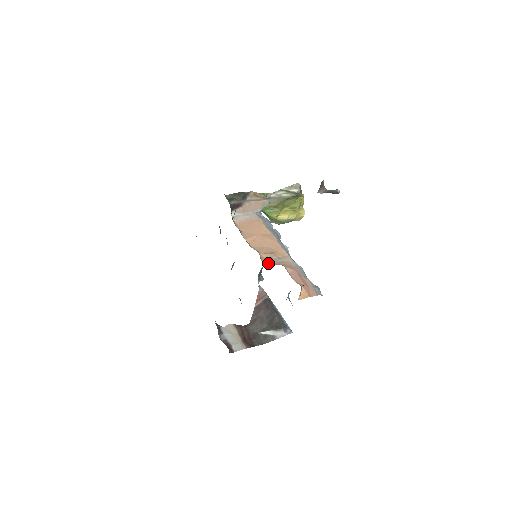
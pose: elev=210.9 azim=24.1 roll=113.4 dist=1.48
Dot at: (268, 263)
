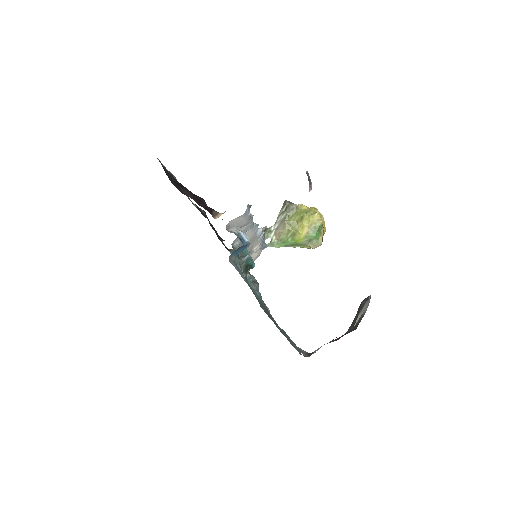
Dot at: occluded
